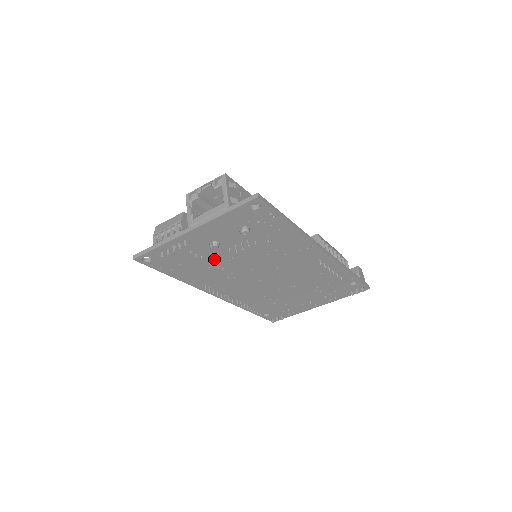
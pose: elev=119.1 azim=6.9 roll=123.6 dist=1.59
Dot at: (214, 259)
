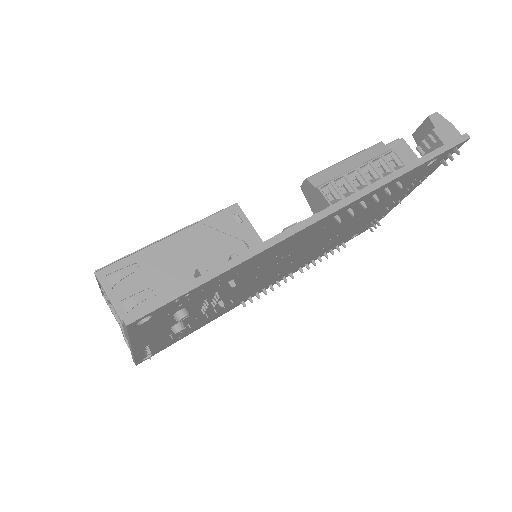
Dot at: (205, 313)
